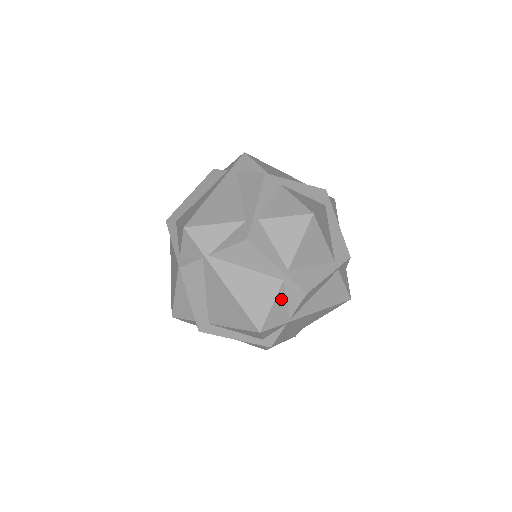
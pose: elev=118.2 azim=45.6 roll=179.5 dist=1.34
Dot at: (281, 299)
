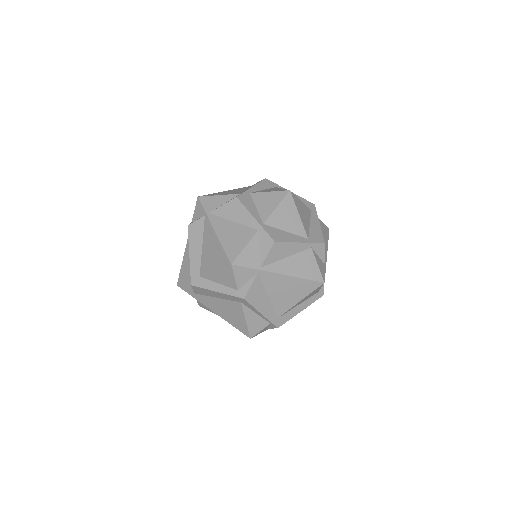
Dot at: (254, 245)
